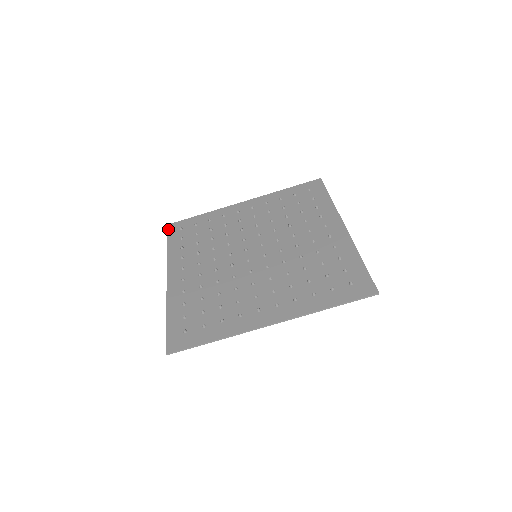
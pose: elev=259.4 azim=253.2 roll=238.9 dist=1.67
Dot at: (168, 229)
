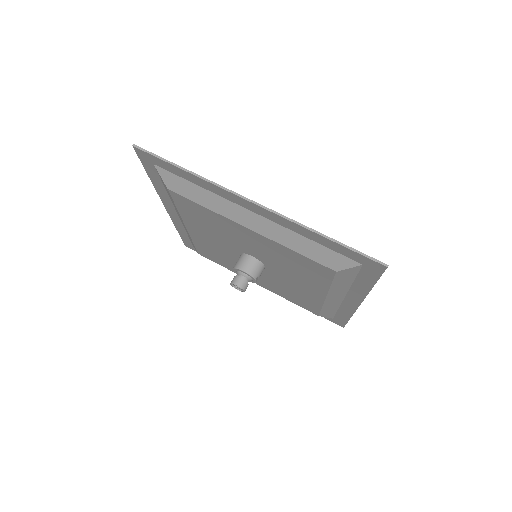
Dot at: occluded
